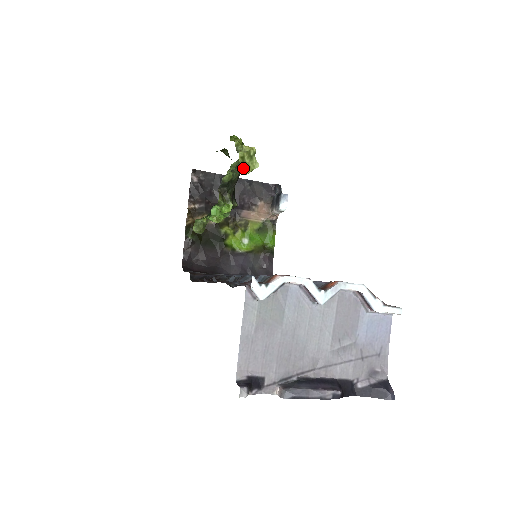
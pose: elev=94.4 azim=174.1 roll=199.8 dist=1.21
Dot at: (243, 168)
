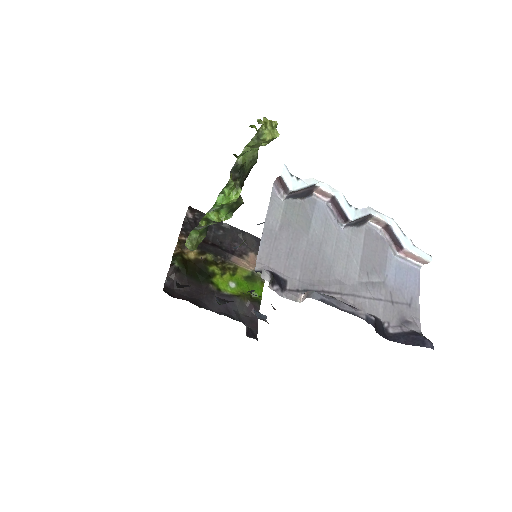
Dot at: (264, 133)
